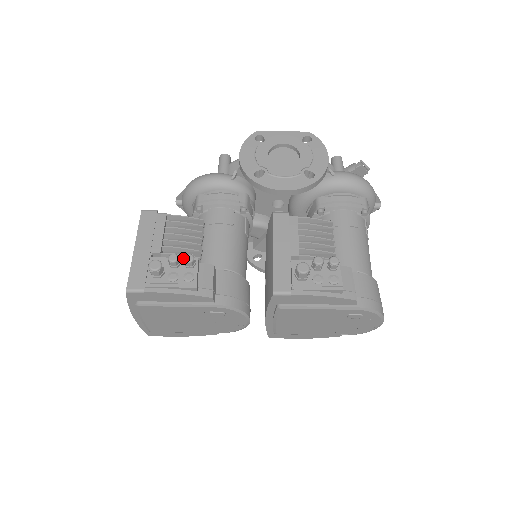
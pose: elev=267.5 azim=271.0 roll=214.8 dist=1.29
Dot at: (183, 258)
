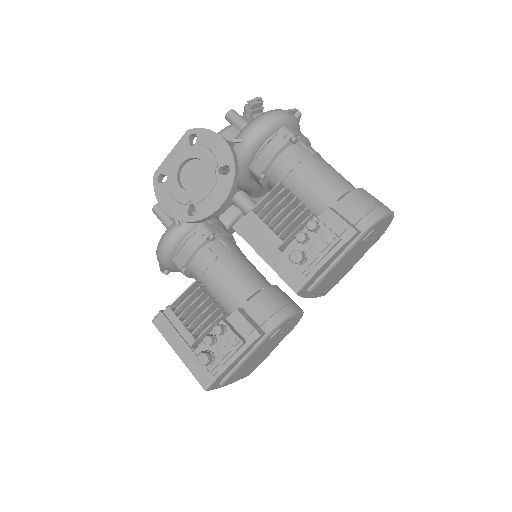
Dot at: occluded
